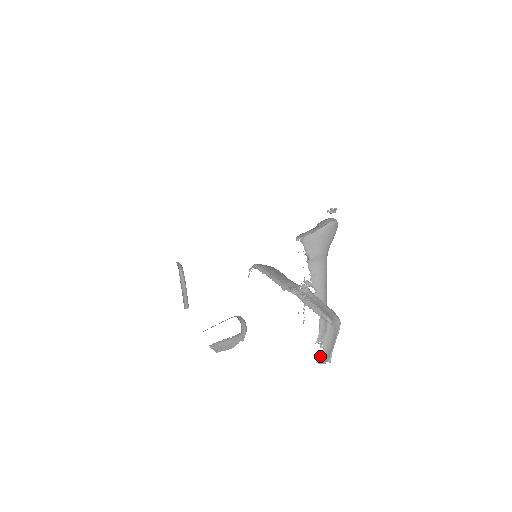
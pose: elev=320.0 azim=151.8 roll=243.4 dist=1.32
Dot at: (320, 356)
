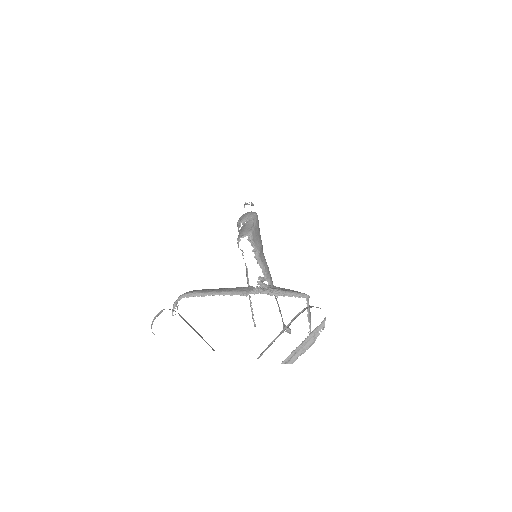
Dot at: occluded
